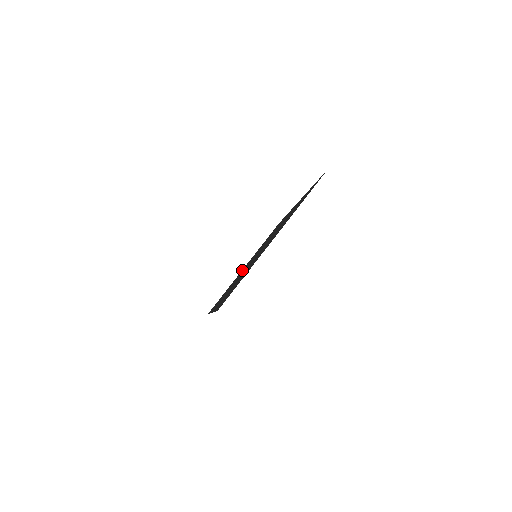
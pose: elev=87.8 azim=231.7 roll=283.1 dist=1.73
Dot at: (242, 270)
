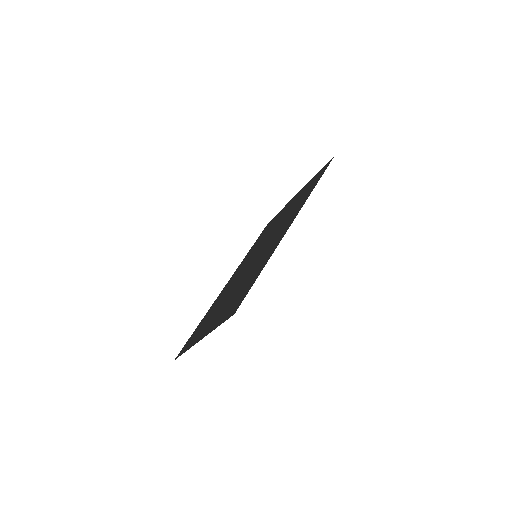
Dot at: (286, 208)
